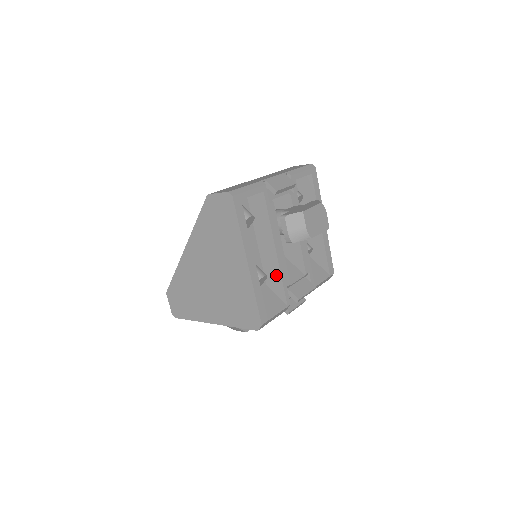
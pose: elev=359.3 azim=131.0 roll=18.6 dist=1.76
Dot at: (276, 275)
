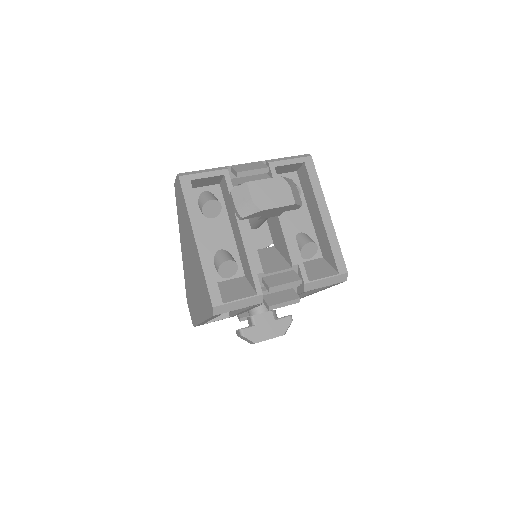
Dot at: (246, 262)
